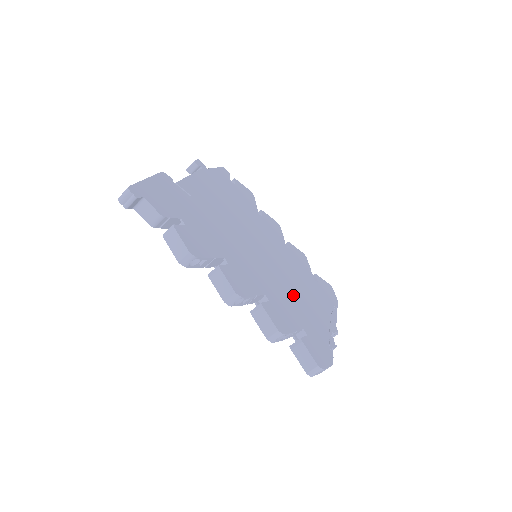
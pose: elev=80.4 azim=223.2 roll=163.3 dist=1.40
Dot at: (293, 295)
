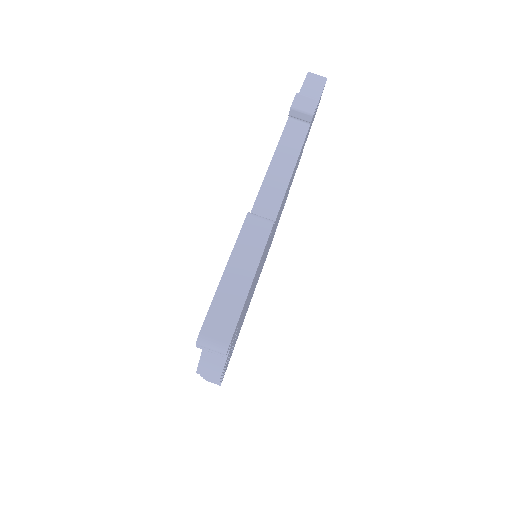
Dot at: occluded
